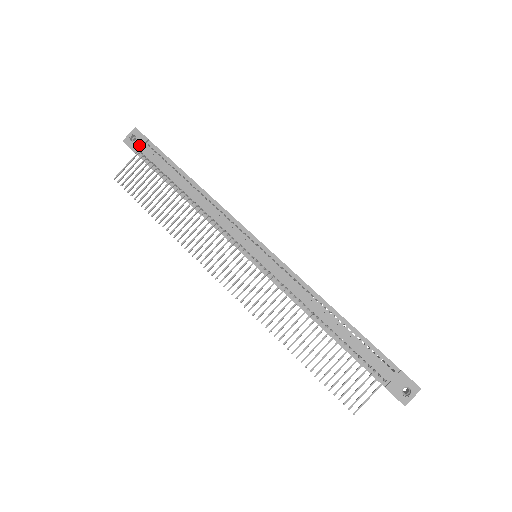
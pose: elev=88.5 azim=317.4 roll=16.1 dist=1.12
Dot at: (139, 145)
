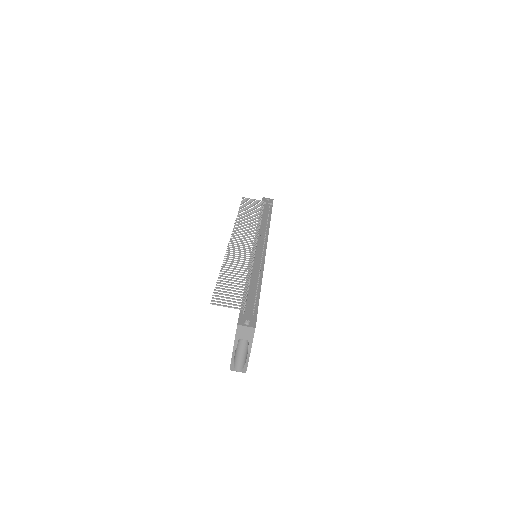
Dot at: (267, 202)
